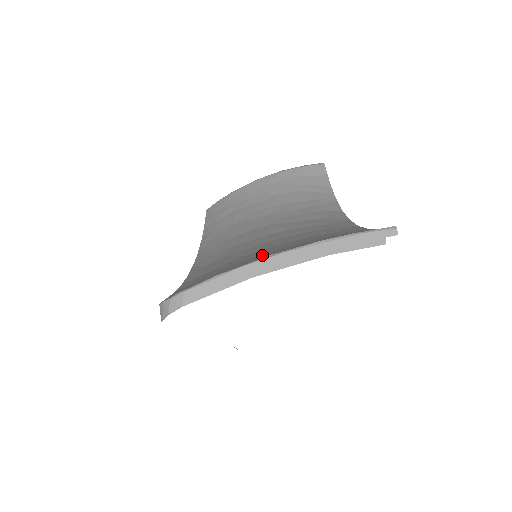
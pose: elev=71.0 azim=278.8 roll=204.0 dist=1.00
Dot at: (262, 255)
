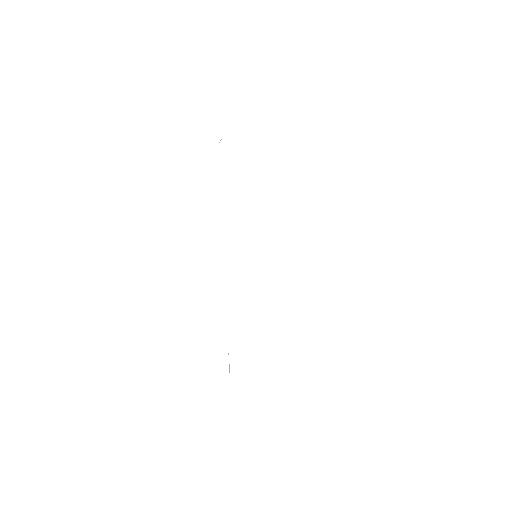
Dot at: occluded
